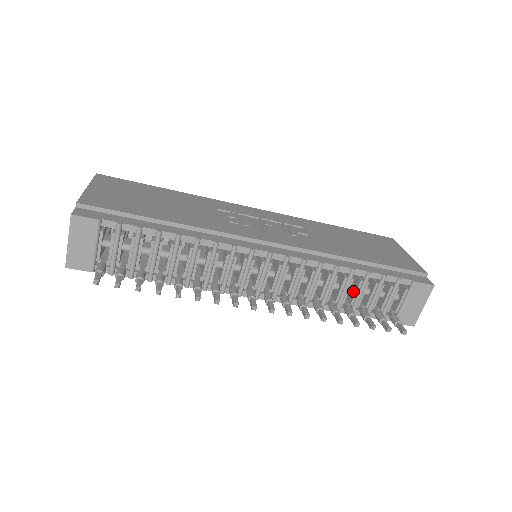
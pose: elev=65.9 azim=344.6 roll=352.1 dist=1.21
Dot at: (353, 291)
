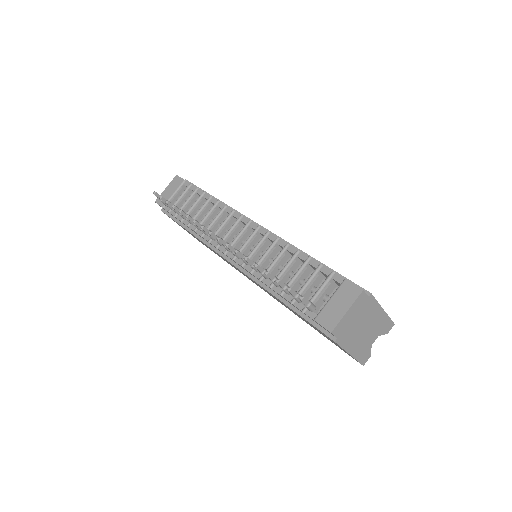
Dot at: occluded
